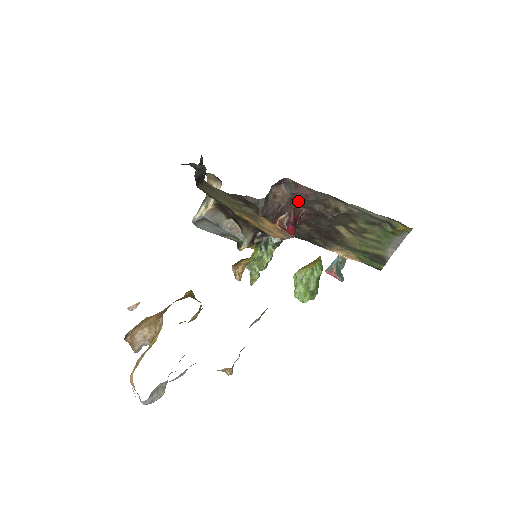
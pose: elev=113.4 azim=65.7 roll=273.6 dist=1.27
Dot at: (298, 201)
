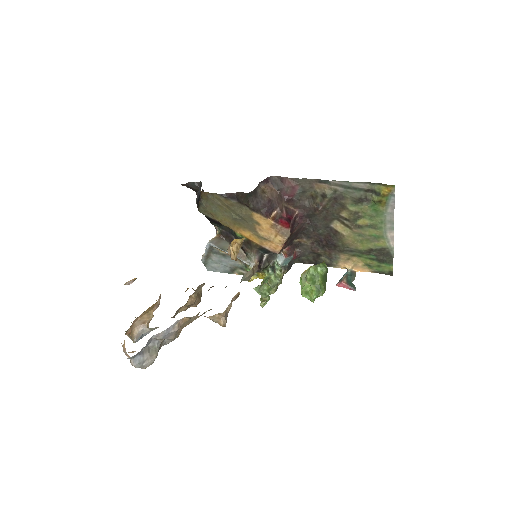
Dot at: (288, 198)
